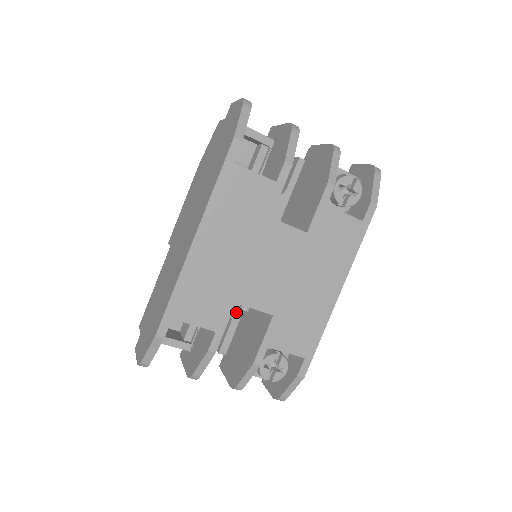
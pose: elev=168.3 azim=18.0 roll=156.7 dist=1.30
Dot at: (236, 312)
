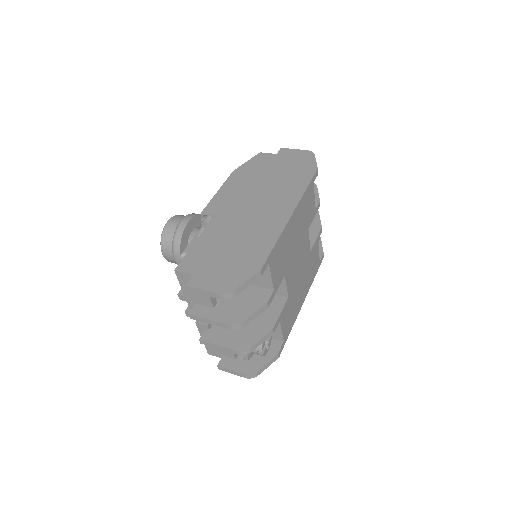
Dot at: occluded
